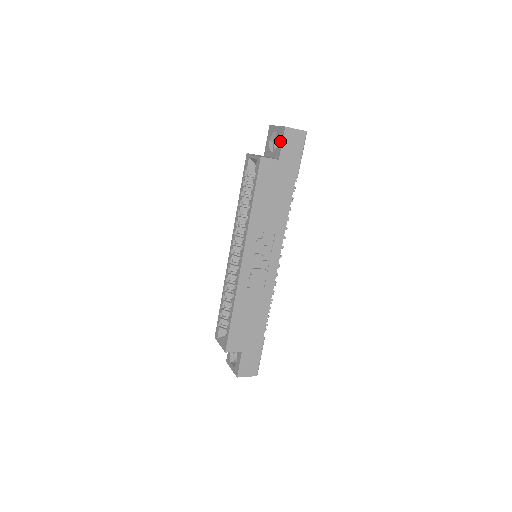
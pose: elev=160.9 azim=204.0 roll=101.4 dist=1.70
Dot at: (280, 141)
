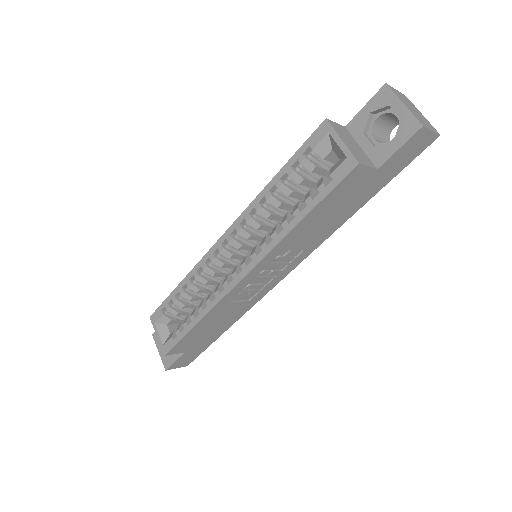
Dot at: (397, 140)
